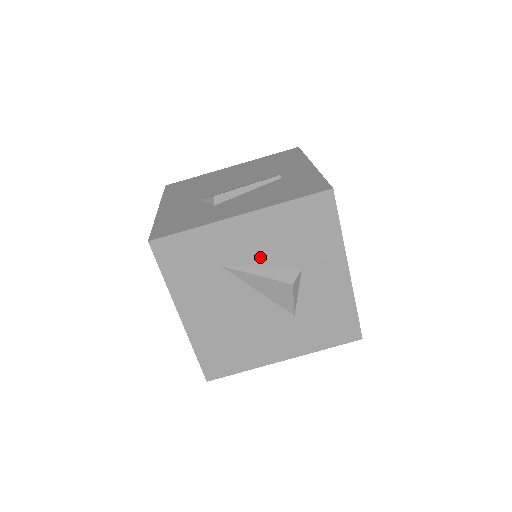
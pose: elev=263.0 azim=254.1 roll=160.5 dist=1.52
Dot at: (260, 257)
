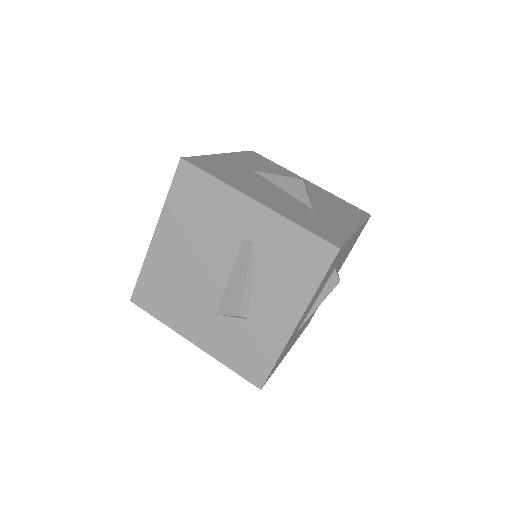
Dot at: (313, 303)
